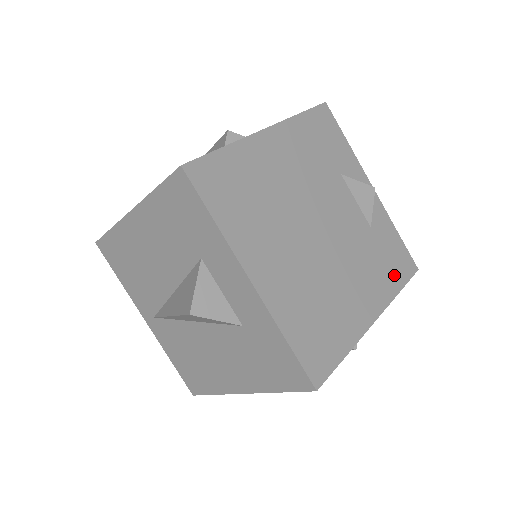
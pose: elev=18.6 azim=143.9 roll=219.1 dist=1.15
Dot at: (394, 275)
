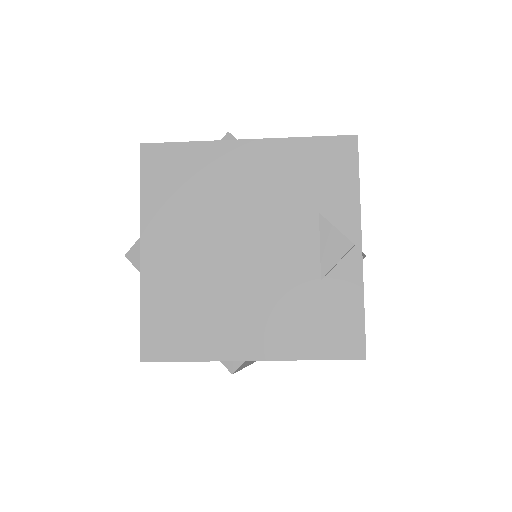
Dot at: (317, 341)
